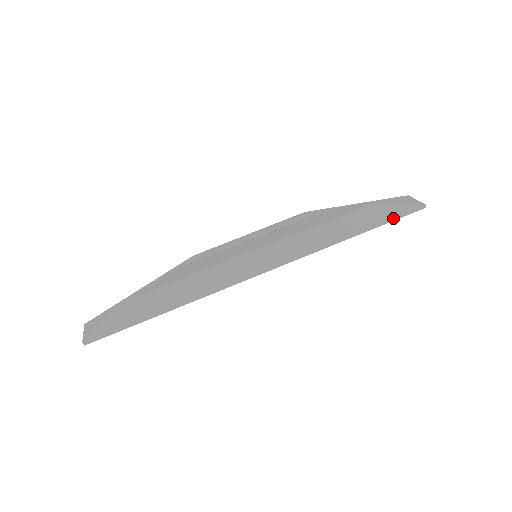
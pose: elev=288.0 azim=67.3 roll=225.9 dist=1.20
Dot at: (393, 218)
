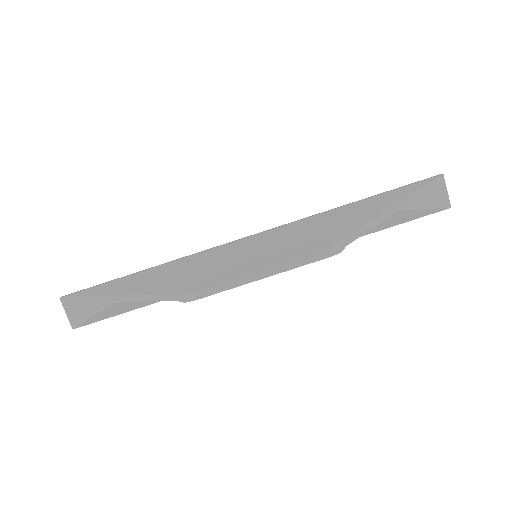
Dot at: (411, 220)
